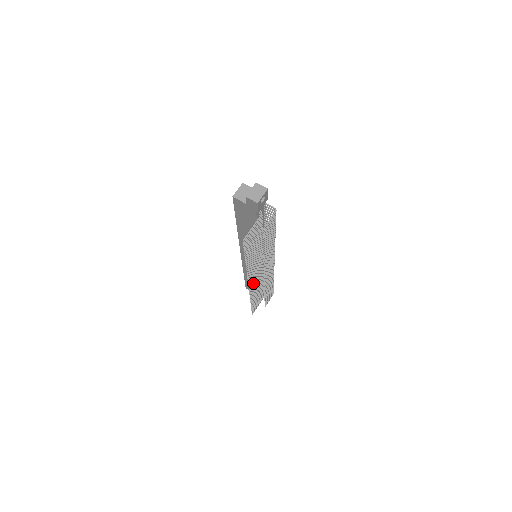
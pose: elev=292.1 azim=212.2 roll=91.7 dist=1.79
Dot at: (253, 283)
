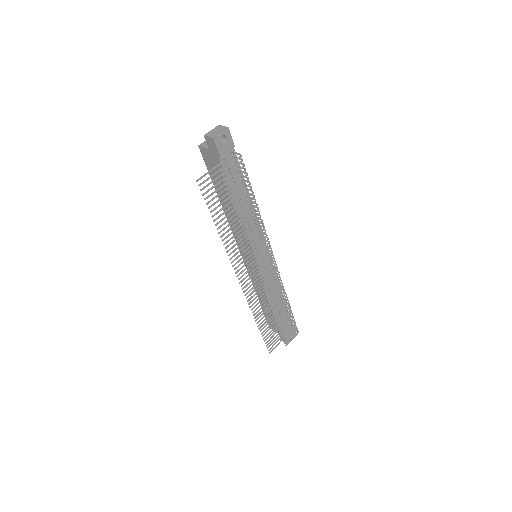
Dot at: (249, 286)
